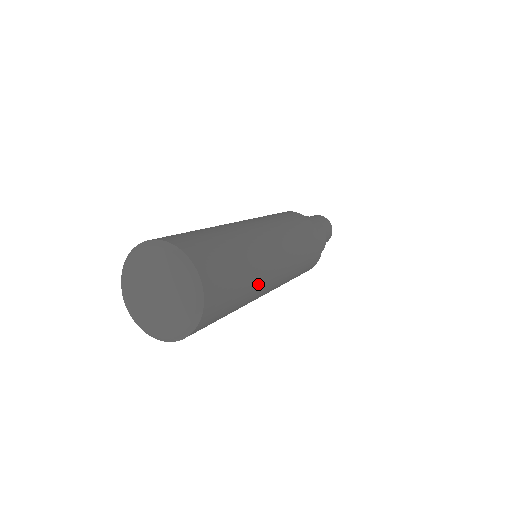
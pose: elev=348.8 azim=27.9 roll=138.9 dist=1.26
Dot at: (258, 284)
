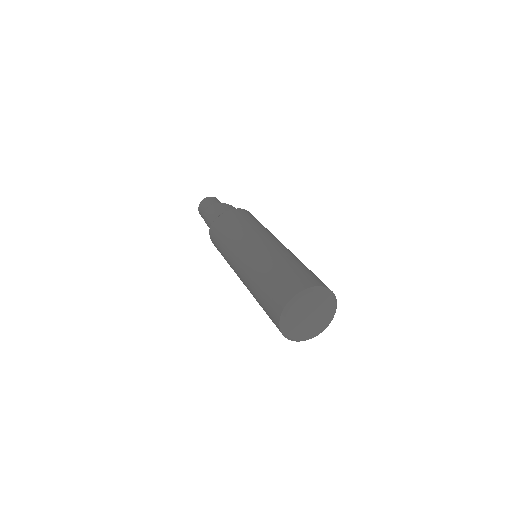
Dot at: (296, 257)
